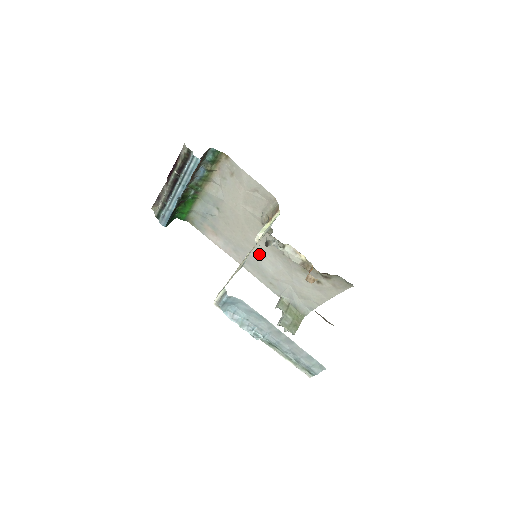
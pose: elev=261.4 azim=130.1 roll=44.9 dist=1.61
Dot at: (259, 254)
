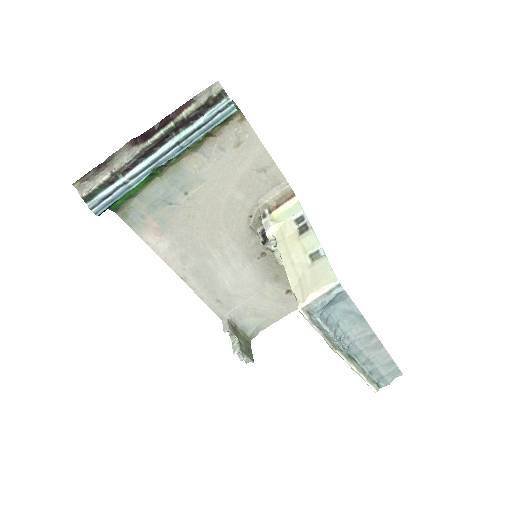
Dot at: (221, 260)
